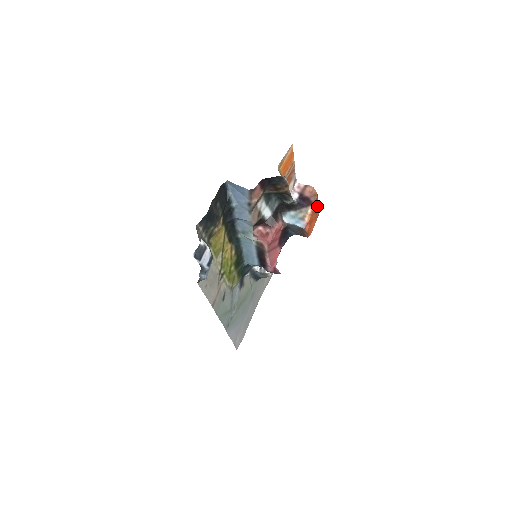
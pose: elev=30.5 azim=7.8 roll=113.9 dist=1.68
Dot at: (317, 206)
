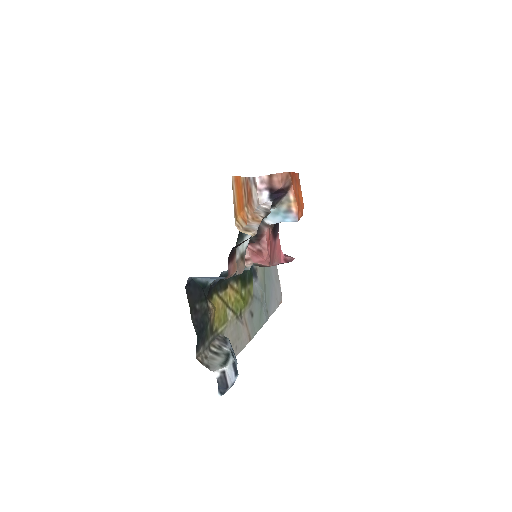
Dot at: (294, 175)
